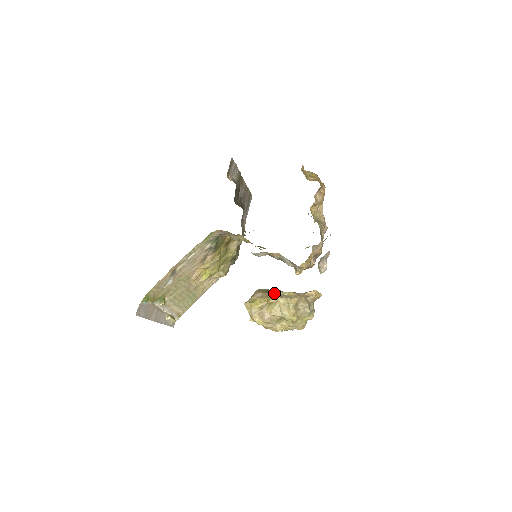
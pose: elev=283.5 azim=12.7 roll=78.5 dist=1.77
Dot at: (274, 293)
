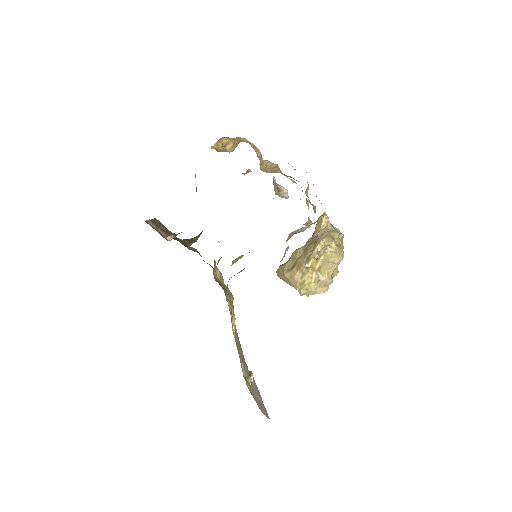
Dot at: (310, 260)
